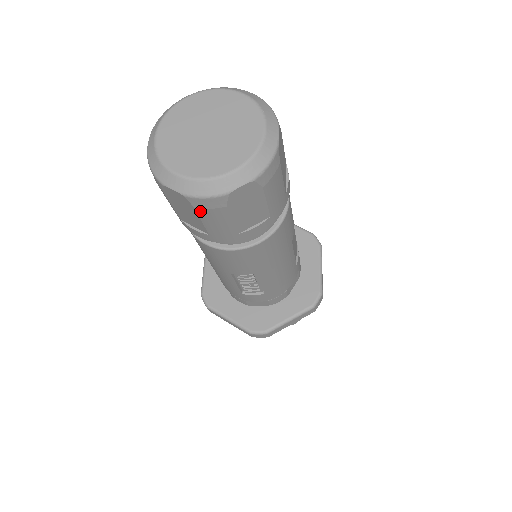
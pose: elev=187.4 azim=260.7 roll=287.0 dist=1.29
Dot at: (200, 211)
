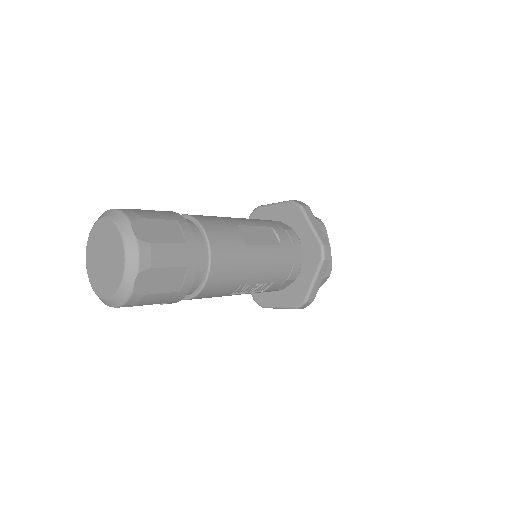
Dot at: (138, 305)
